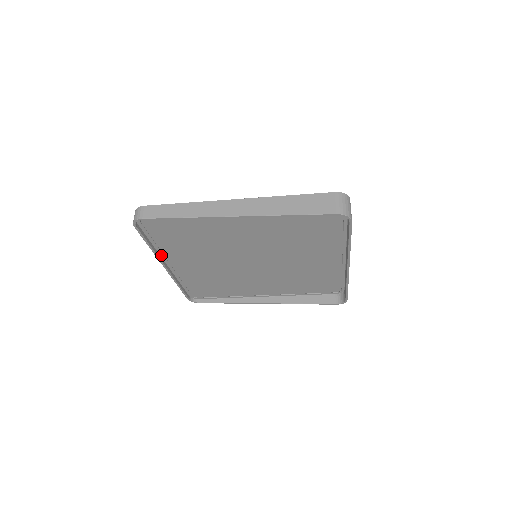
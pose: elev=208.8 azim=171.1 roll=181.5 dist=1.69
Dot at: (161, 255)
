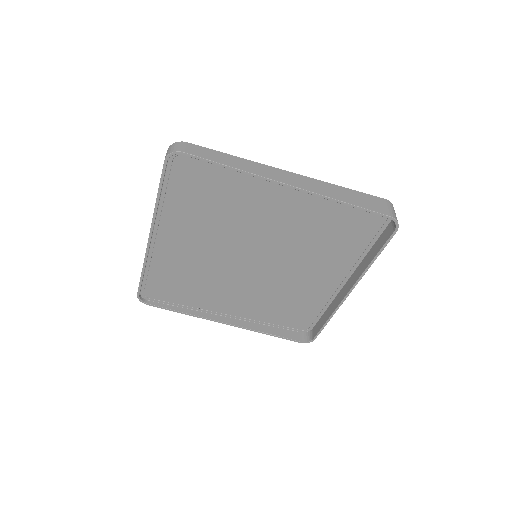
Dot at: (157, 218)
